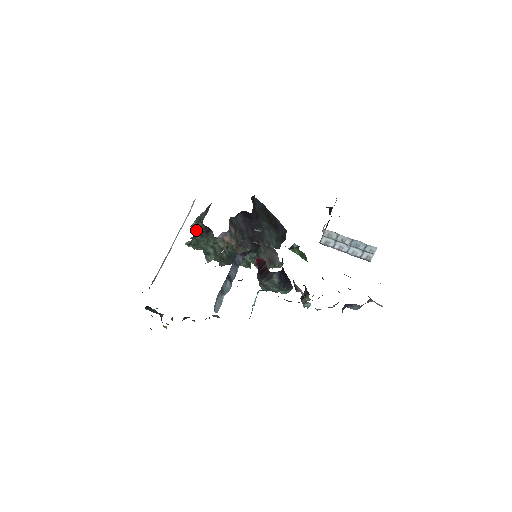
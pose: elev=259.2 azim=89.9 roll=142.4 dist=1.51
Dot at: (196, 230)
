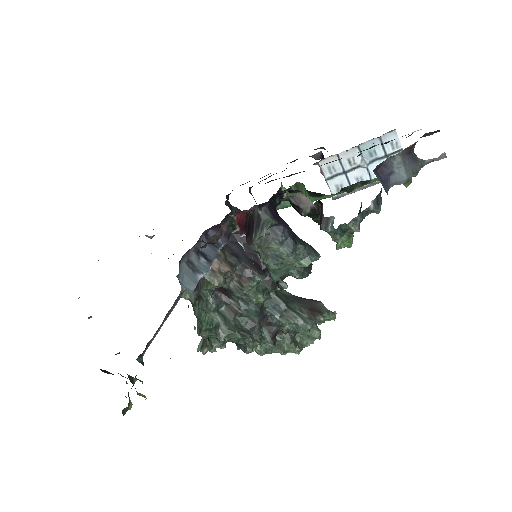
Dot at: (186, 294)
